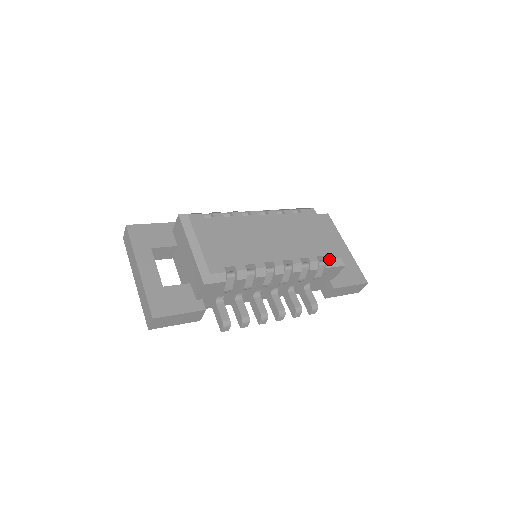
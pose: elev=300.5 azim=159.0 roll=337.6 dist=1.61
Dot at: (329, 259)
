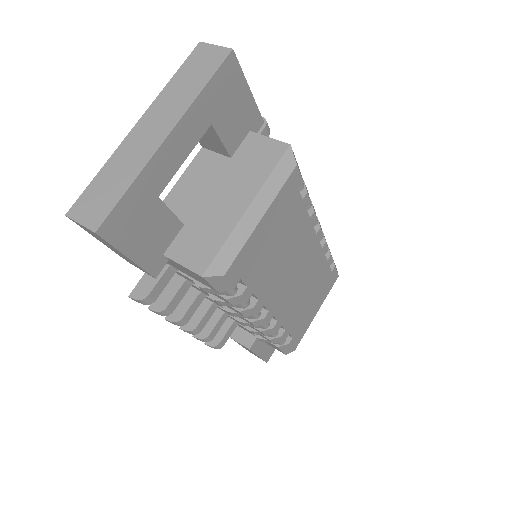
Dot at: (290, 344)
